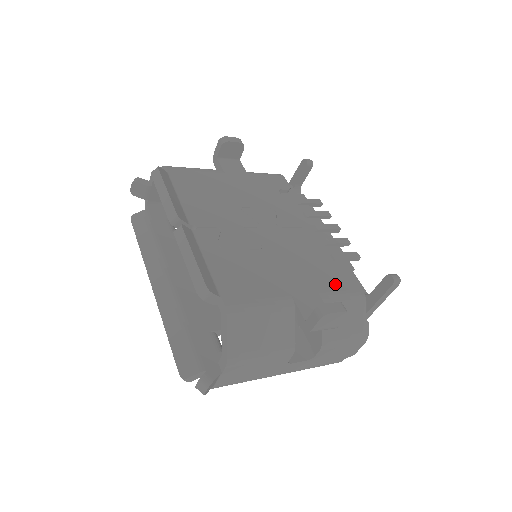
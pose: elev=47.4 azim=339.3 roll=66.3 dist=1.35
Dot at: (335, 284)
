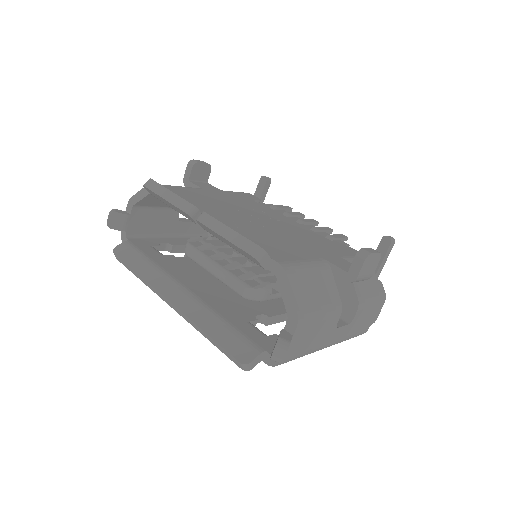
Dot at: (346, 252)
